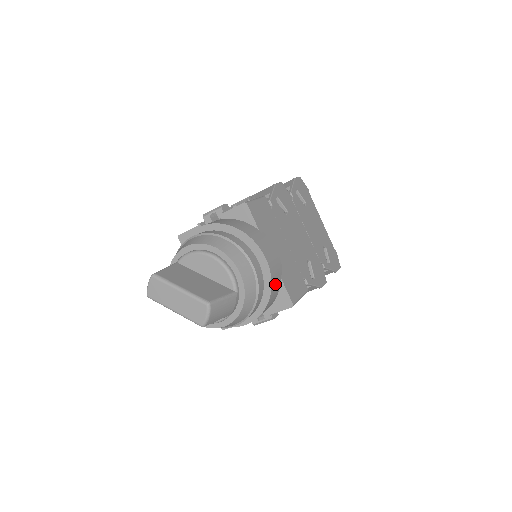
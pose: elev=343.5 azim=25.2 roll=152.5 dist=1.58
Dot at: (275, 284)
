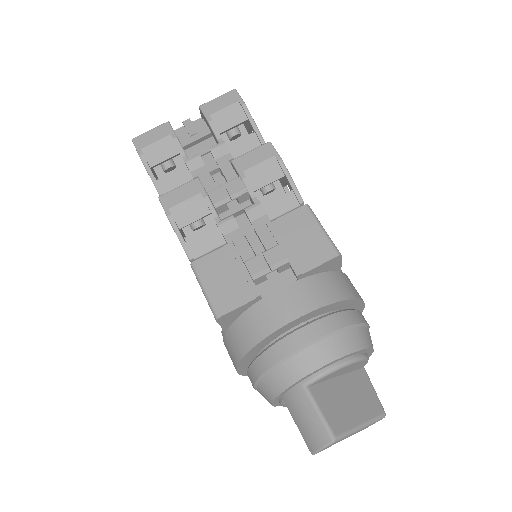
Dot at: occluded
